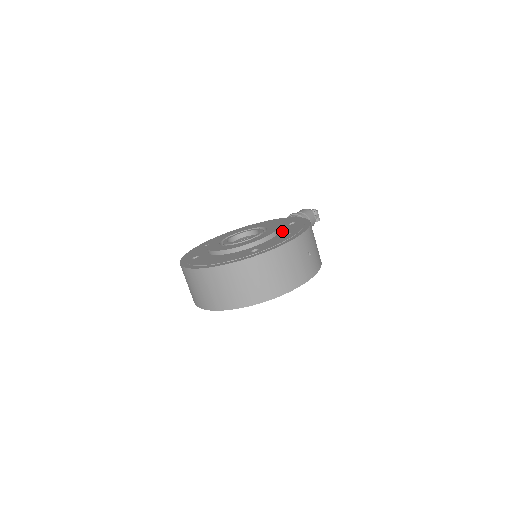
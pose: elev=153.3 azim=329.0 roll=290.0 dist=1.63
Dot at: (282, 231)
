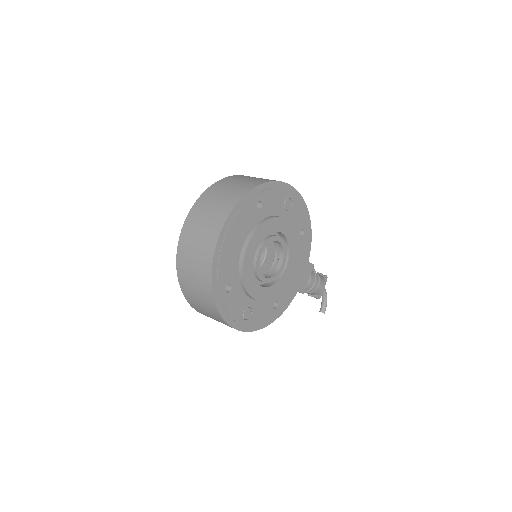
Dot at: occluded
